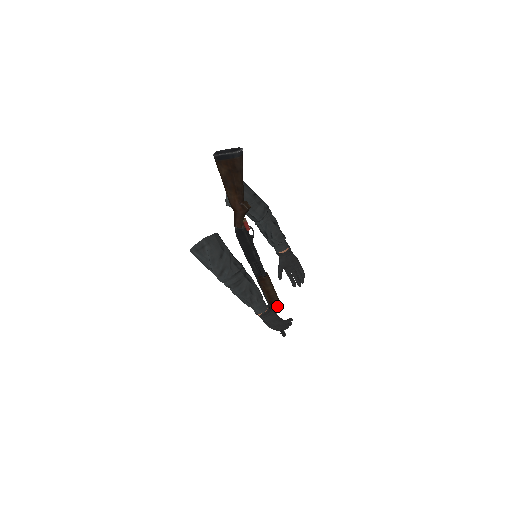
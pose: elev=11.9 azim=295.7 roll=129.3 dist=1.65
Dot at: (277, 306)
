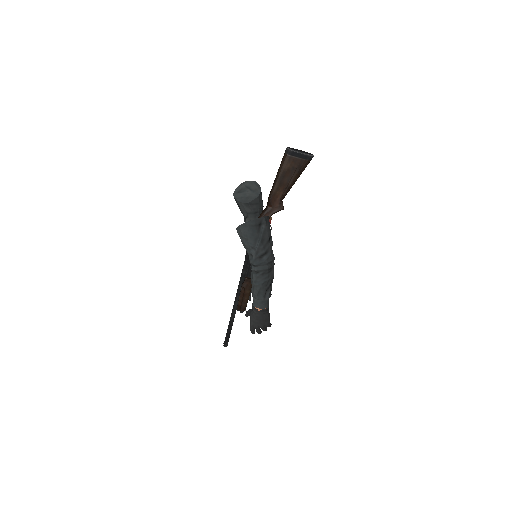
Dot at: (242, 312)
